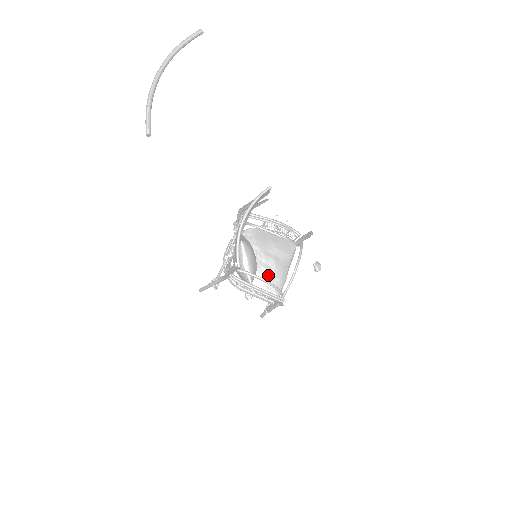
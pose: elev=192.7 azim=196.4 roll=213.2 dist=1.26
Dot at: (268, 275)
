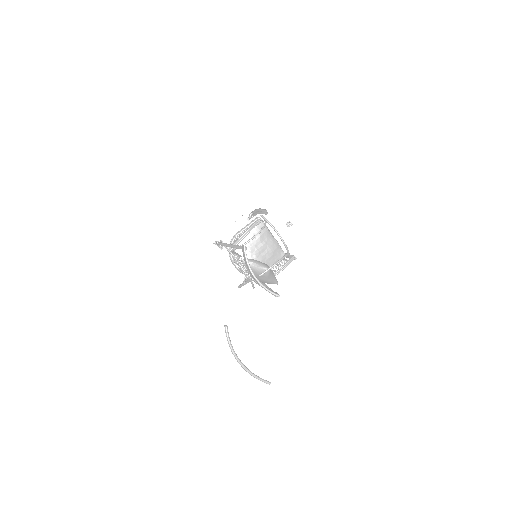
Dot at: (270, 254)
